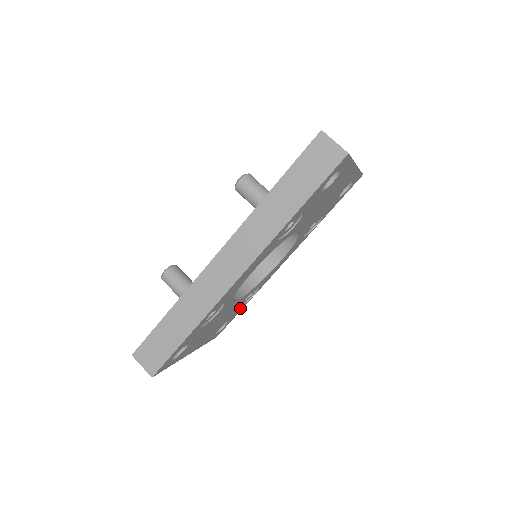
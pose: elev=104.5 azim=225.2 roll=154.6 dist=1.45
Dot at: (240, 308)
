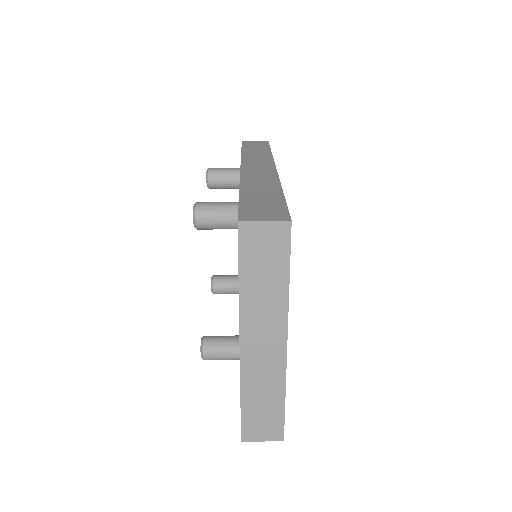
Dot at: occluded
